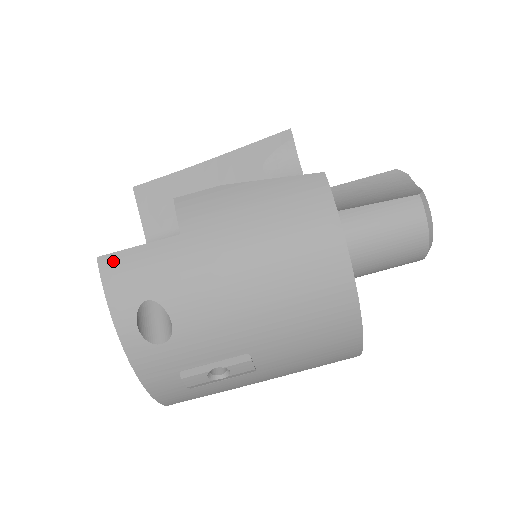
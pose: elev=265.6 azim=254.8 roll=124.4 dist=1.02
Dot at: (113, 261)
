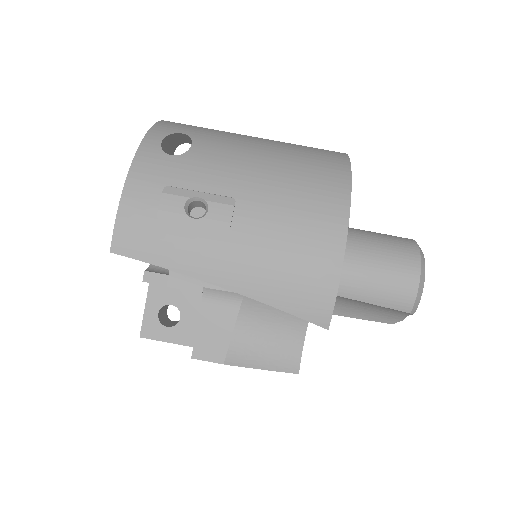
Dot at: (173, 122)
